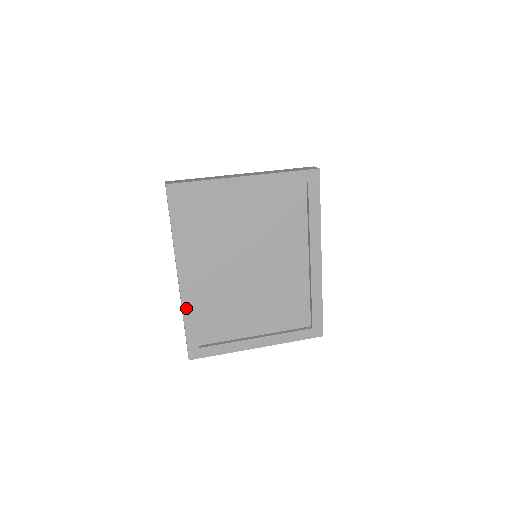
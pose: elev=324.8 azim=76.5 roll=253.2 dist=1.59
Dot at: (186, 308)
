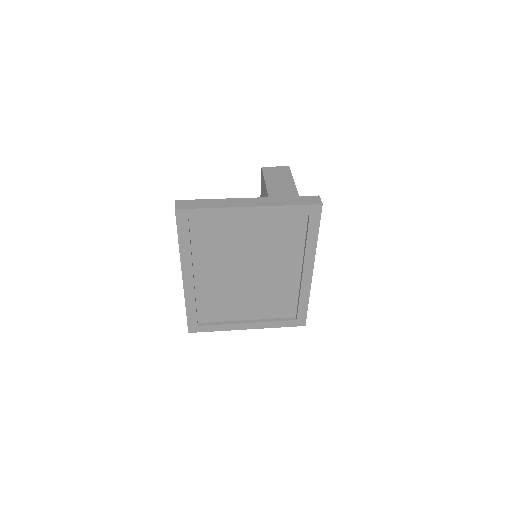
Dot at: (188, 299)
